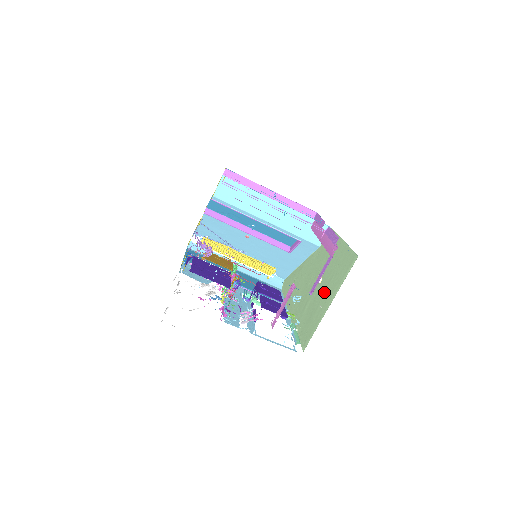
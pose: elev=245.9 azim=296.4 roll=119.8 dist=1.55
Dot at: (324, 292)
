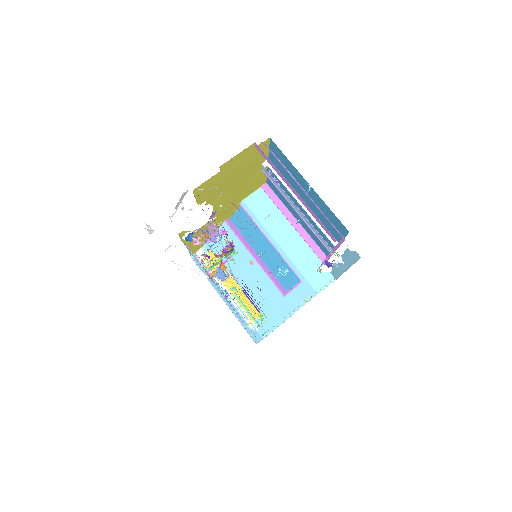
Dot at: occluded
